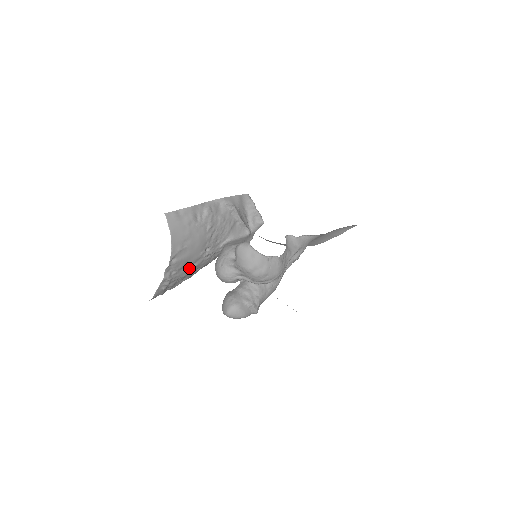
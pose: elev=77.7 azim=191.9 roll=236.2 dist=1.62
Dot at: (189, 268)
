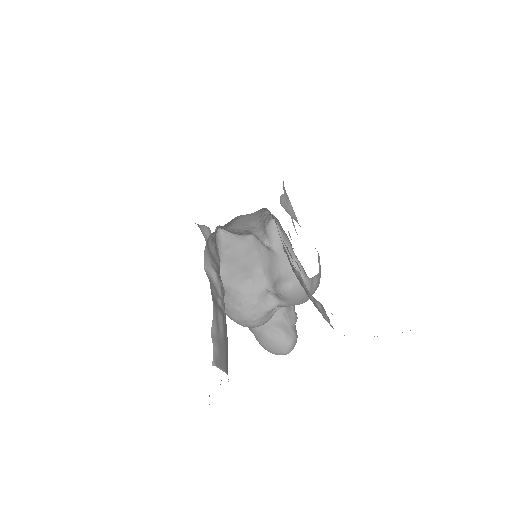
Dot at: occluded
